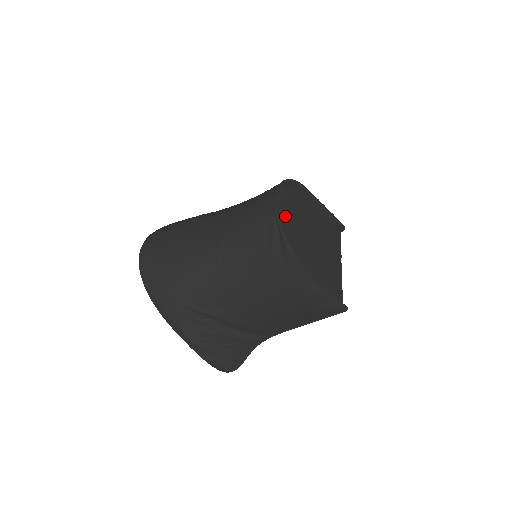
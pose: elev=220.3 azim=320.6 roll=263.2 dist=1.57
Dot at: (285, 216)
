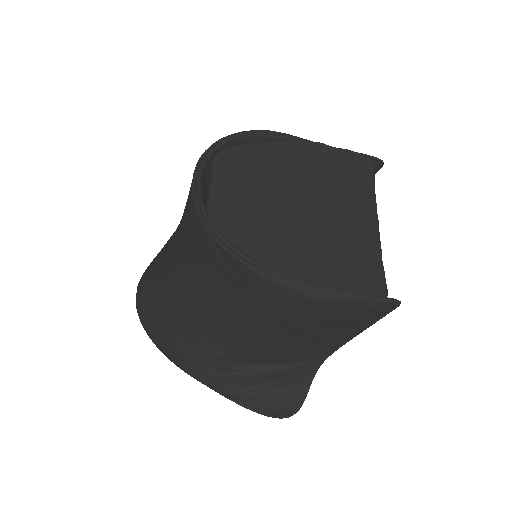
Dot at: (222, 199)
